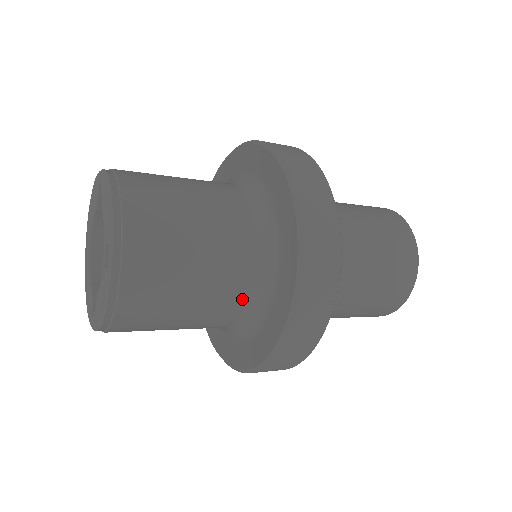
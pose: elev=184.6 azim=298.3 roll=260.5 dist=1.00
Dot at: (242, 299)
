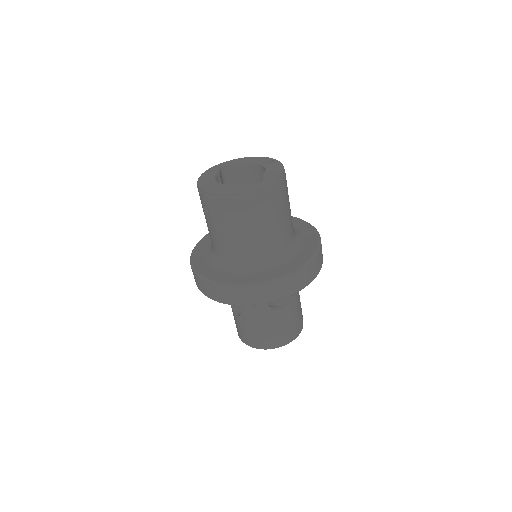
Dot at: occluded
